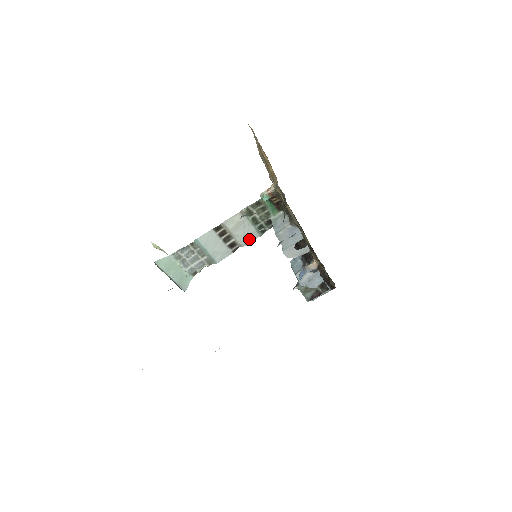
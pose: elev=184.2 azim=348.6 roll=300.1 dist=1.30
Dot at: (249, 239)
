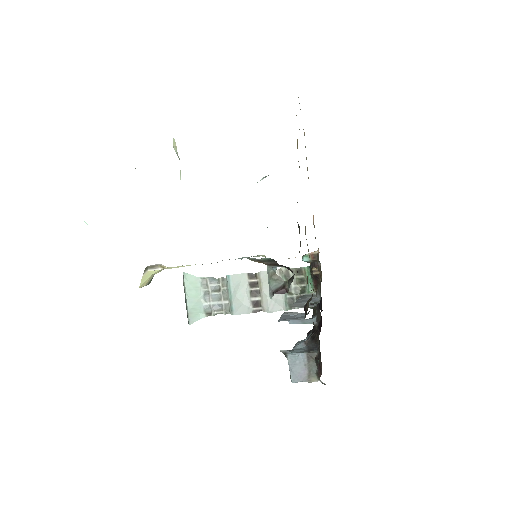
Dot at: (274, 307)
